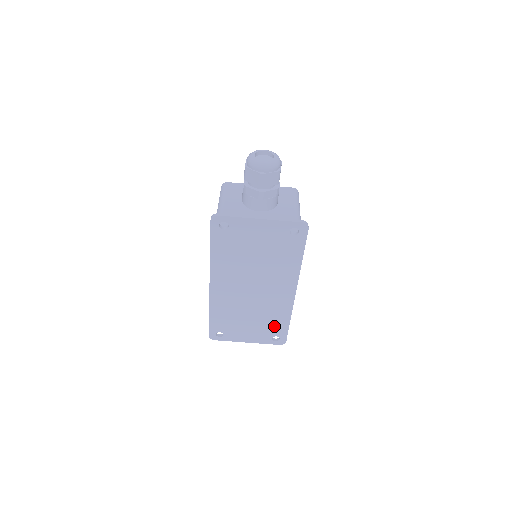
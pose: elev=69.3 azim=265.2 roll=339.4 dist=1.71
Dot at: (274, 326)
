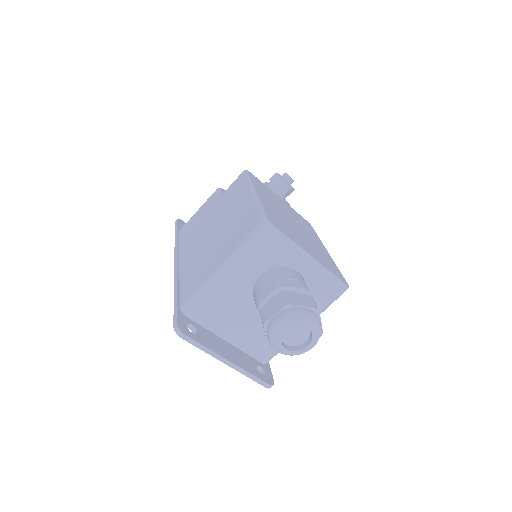
Dot at: occluded
